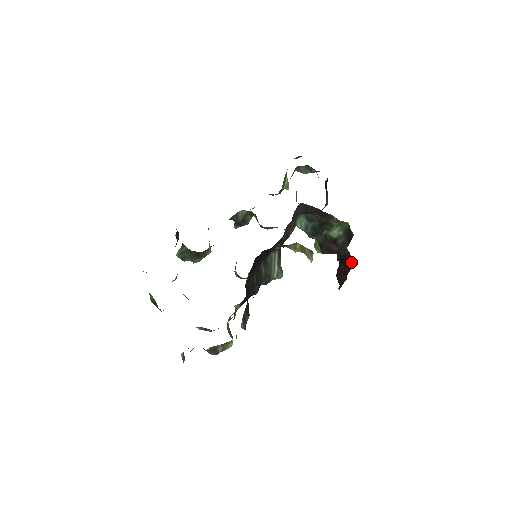
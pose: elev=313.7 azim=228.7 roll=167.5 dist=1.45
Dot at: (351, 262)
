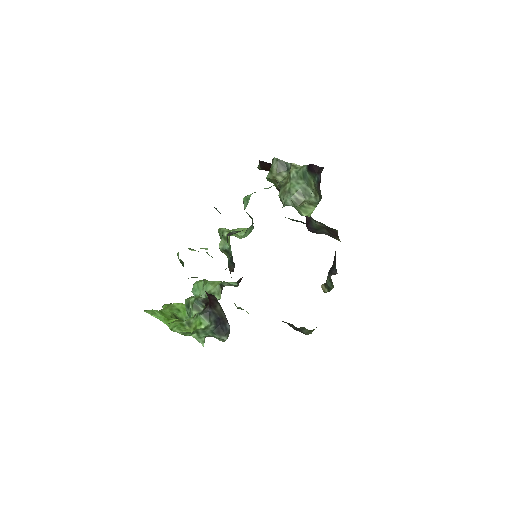
Dot at: occluded
